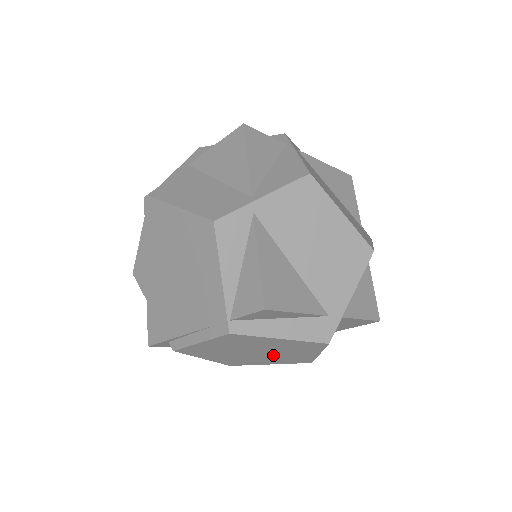
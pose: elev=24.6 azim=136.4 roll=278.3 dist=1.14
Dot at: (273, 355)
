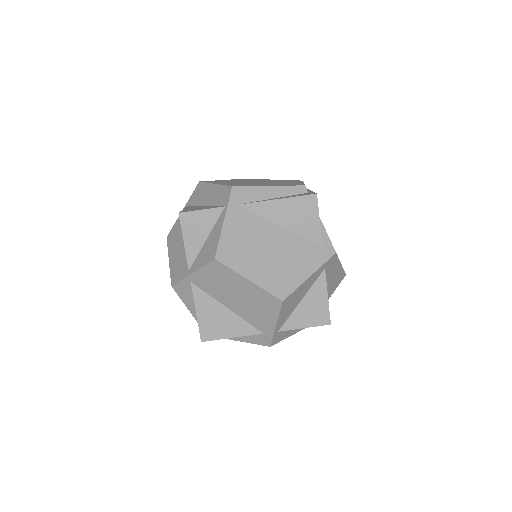
Dot at: occluded
